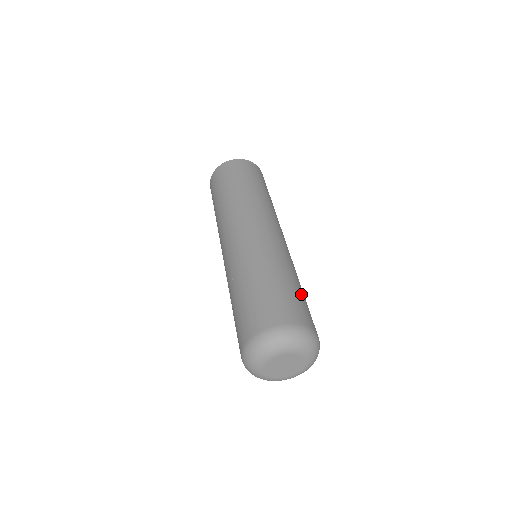
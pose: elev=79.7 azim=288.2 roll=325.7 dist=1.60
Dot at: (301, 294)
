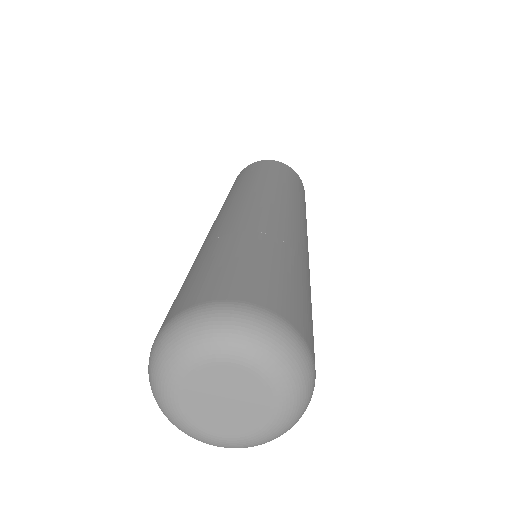
Dot at: occluded
